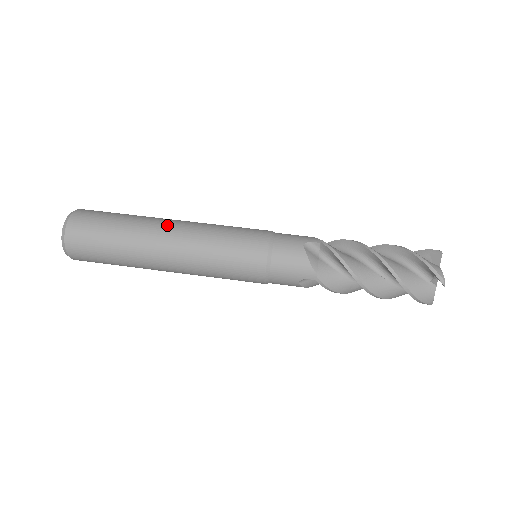
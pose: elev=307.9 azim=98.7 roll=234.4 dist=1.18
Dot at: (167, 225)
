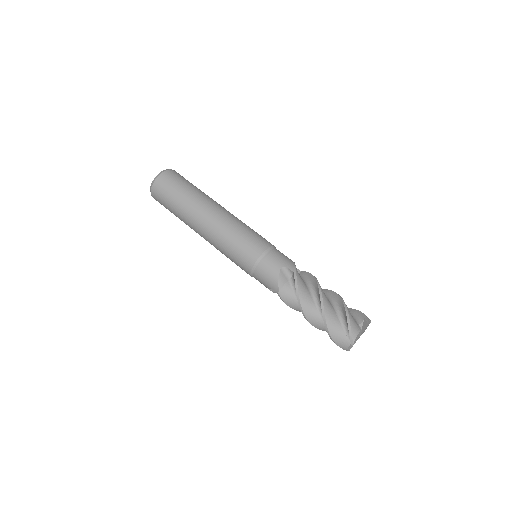
Dot at: (210, 209)
